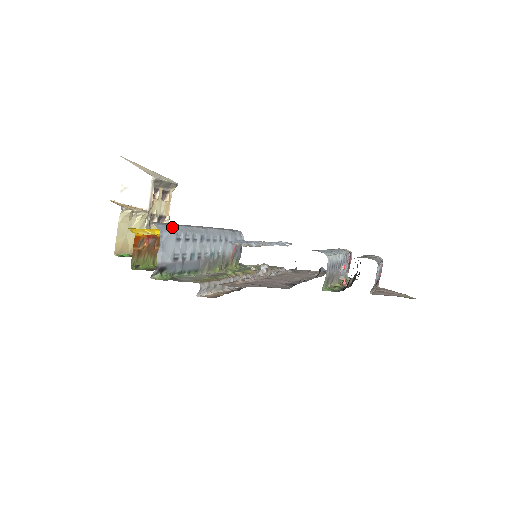
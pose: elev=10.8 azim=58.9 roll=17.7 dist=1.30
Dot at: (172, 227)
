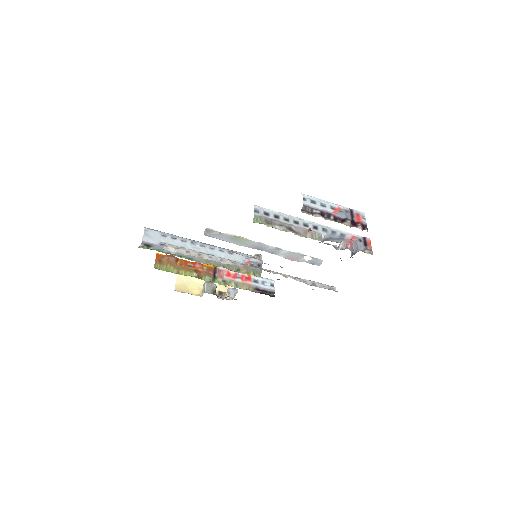
Dot at: (160, 231)
